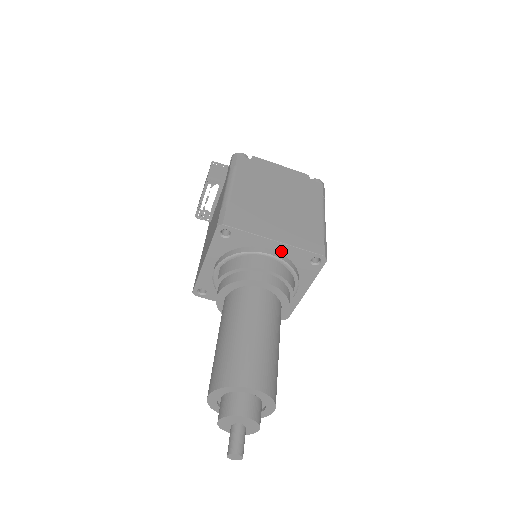
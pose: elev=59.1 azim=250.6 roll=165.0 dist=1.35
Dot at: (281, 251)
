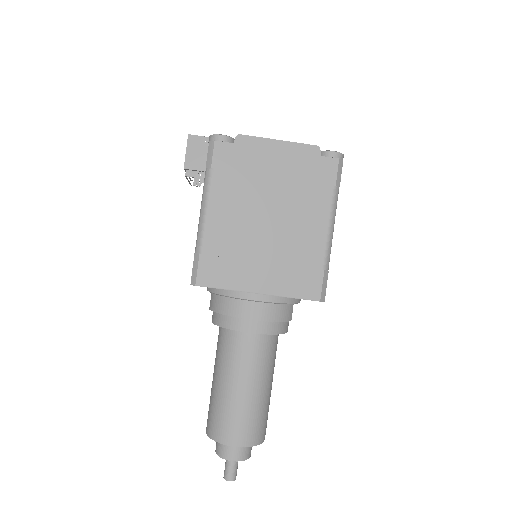
Dot at: occluded
